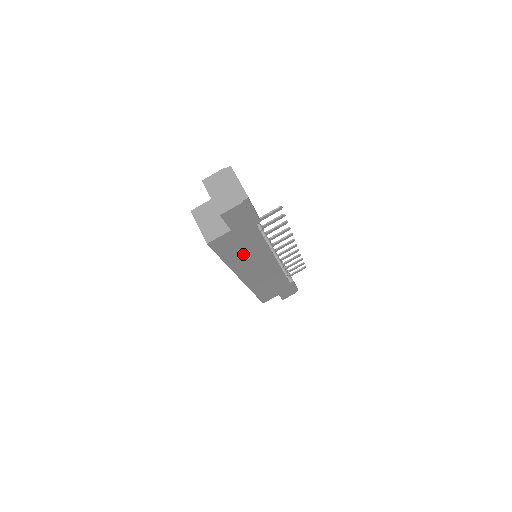
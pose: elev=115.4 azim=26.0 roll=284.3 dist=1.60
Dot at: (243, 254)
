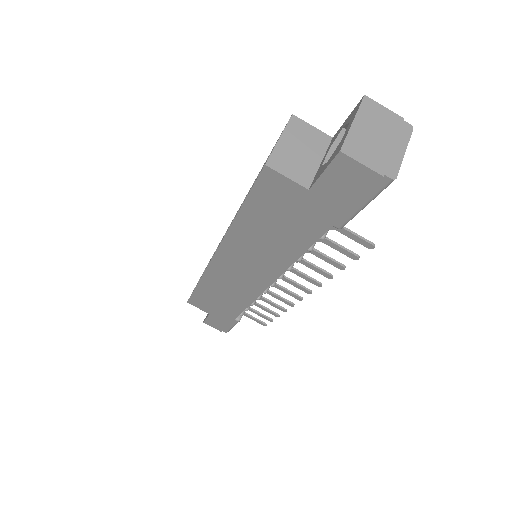
Dot at: (263, 235)
